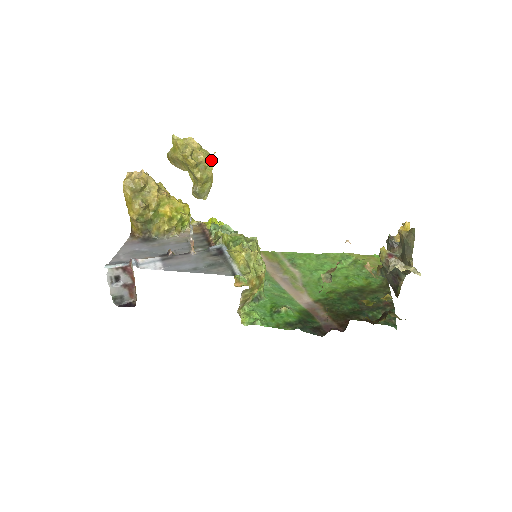
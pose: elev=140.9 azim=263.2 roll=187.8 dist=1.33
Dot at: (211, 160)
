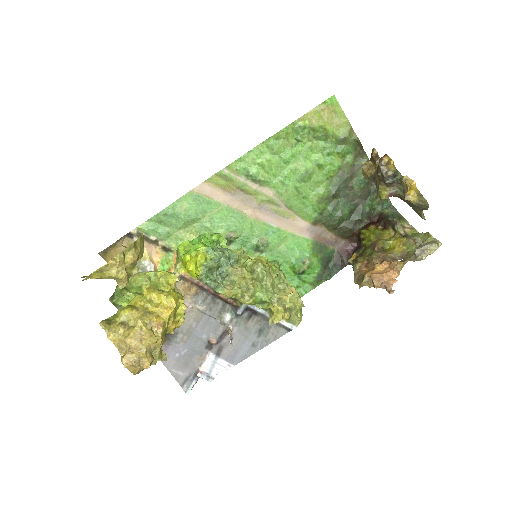
Dot at: (138, 241)
